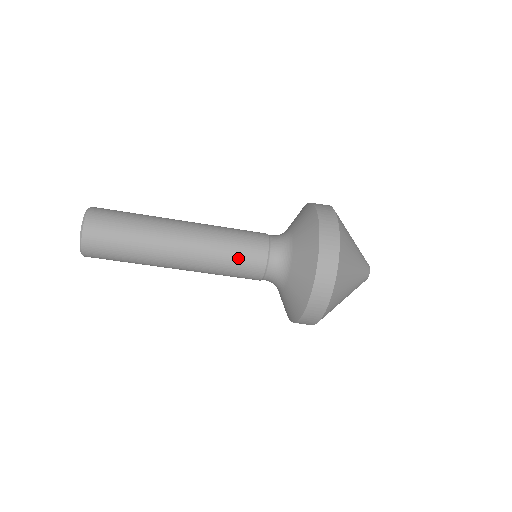
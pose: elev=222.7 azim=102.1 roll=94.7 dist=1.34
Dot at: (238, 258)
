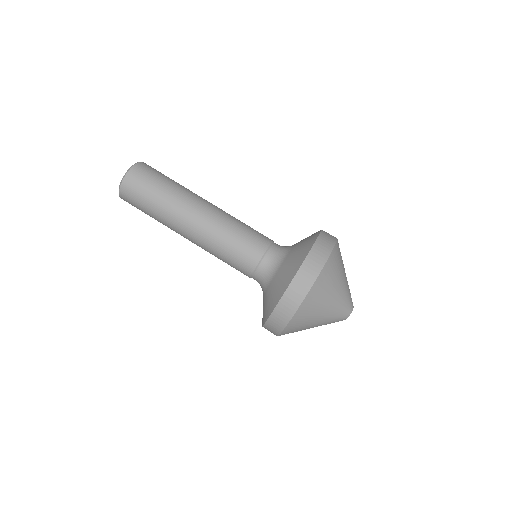
Dot at: (250, 228)
